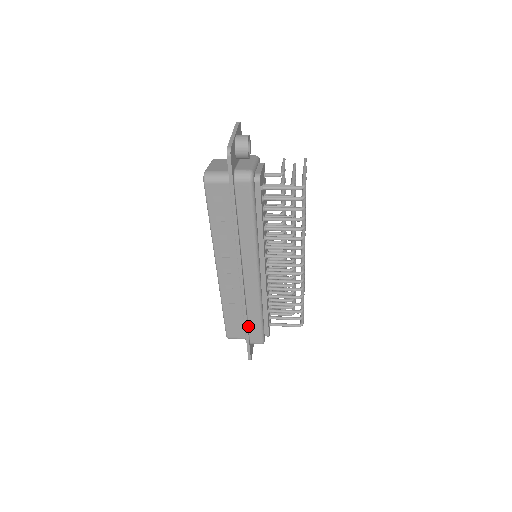
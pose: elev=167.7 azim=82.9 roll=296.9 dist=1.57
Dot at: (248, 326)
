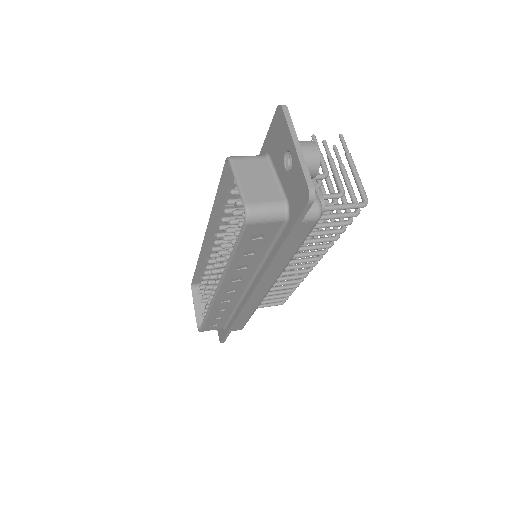
Dot at: occluded
